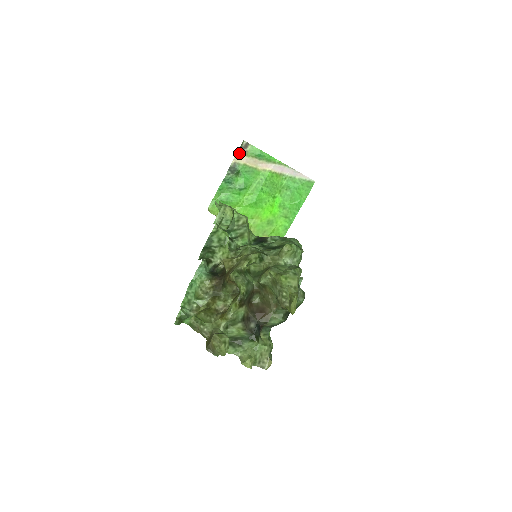
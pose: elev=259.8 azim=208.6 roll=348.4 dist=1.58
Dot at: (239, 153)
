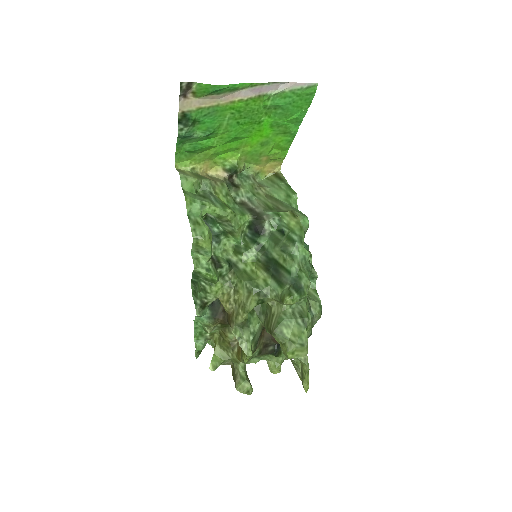
Dot at: (183, 98)
